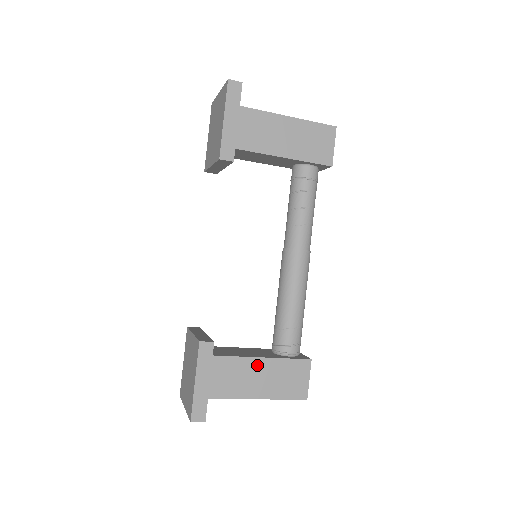
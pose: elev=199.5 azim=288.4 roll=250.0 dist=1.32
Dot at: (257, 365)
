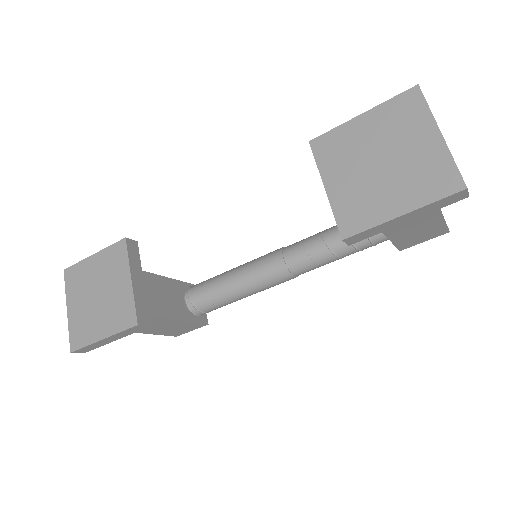
Dot at: (165, 322)
